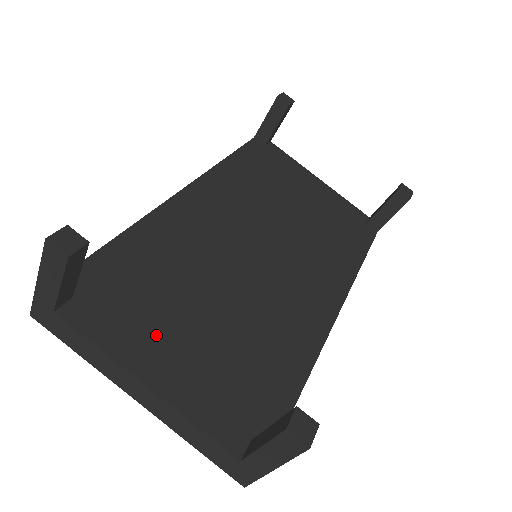
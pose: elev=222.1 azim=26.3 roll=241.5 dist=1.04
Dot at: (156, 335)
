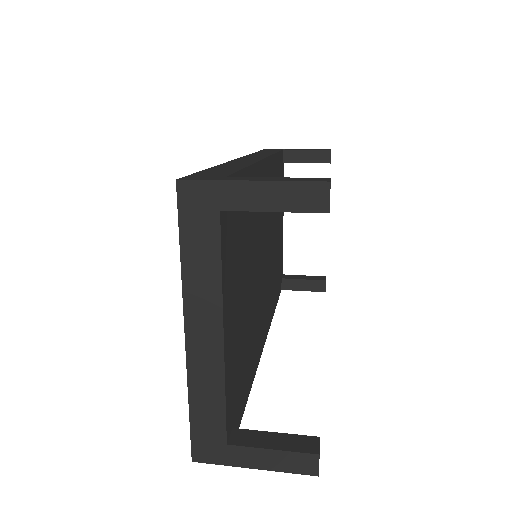
Dot at: (235, 290)
